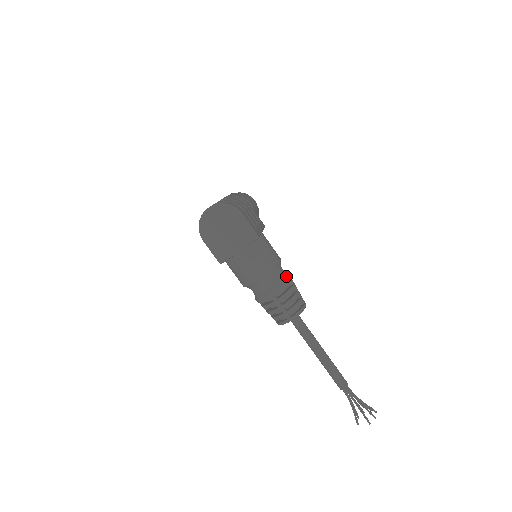
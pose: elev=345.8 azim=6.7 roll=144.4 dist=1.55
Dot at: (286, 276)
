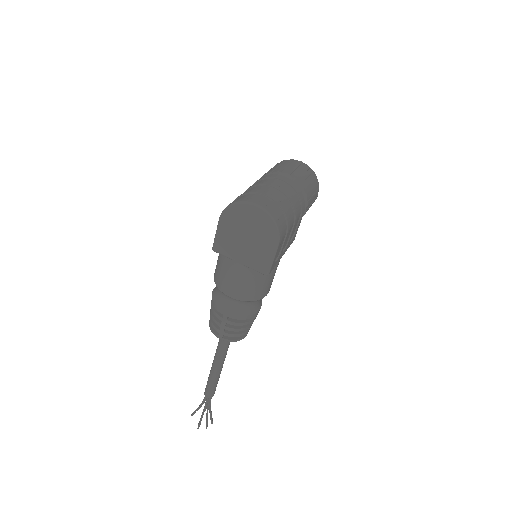
Dot at: (256, 309)
